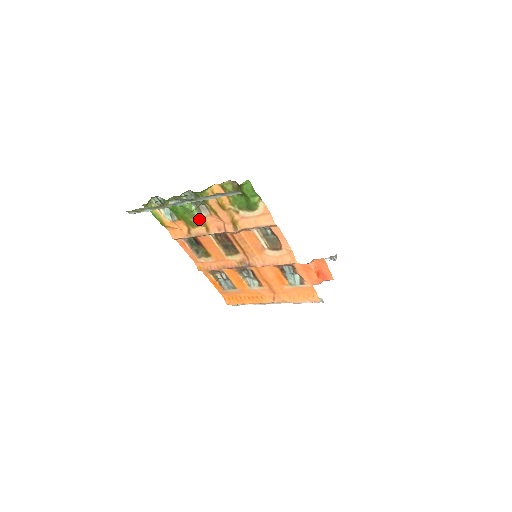
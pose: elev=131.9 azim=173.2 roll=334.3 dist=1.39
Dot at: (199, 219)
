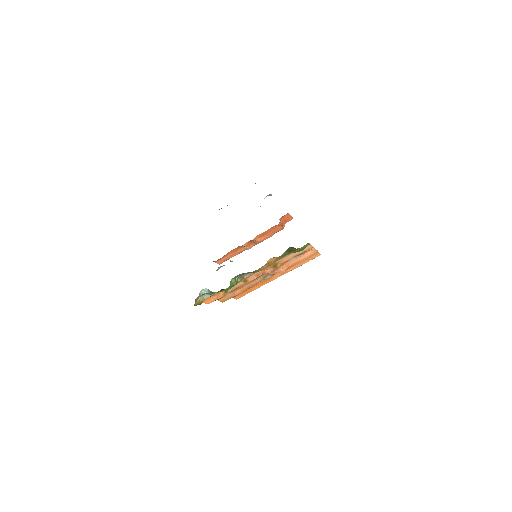
Dot at: (240, 281)
